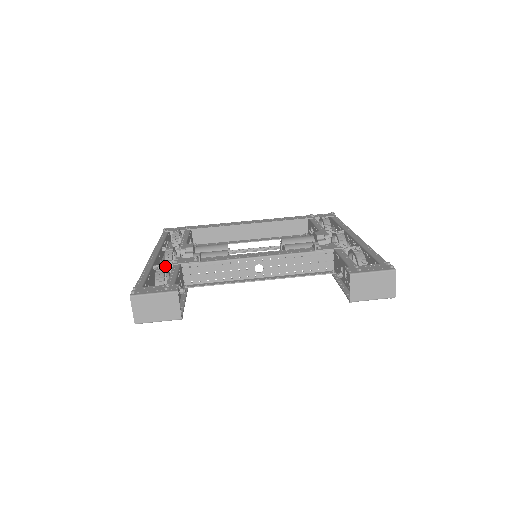
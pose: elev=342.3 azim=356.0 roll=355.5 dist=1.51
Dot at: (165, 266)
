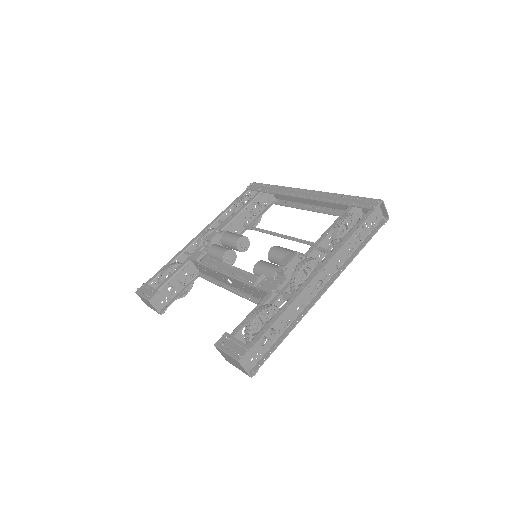
Dot at: occluded
